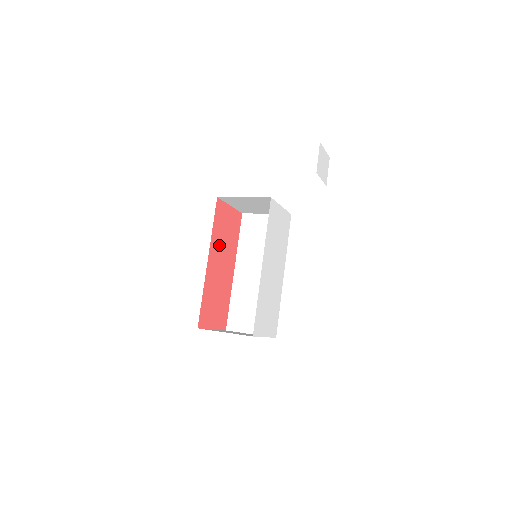
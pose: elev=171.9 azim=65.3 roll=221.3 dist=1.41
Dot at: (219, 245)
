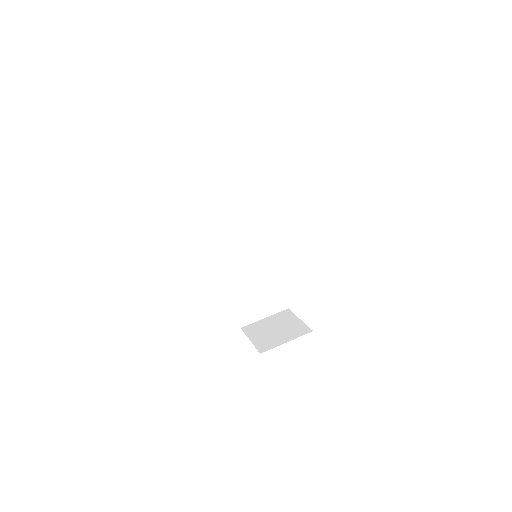
Dot at: occluded
